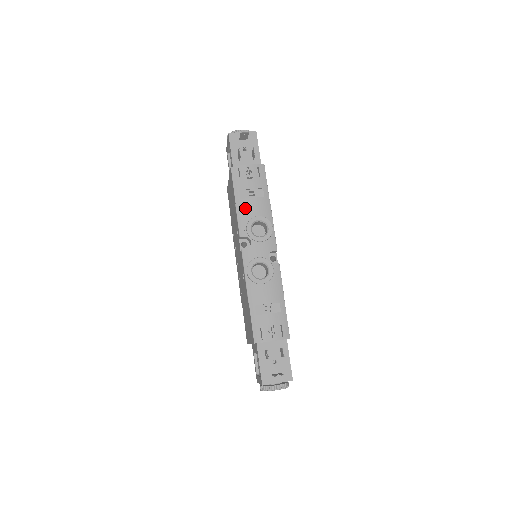
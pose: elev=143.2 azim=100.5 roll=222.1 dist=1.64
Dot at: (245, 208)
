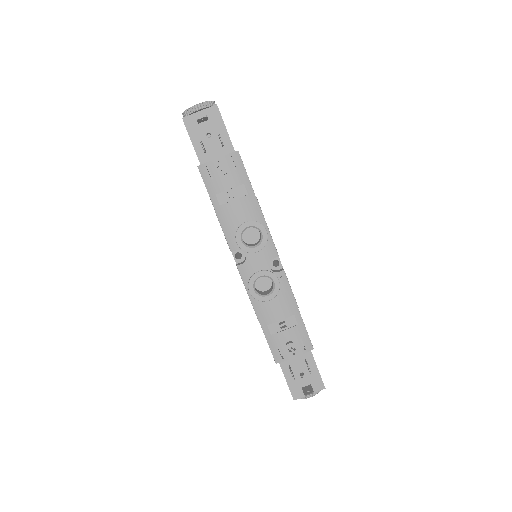
Dot at: (228, 215)
